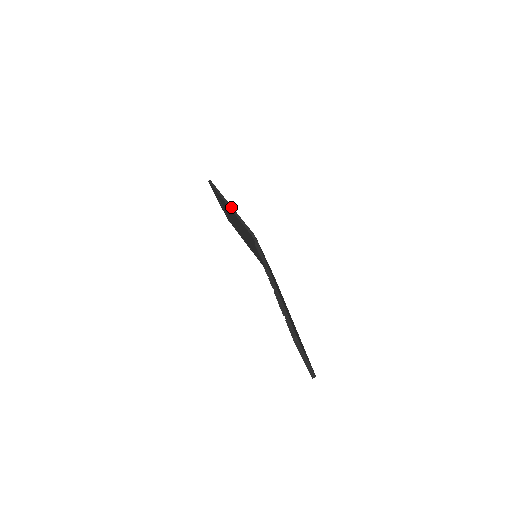
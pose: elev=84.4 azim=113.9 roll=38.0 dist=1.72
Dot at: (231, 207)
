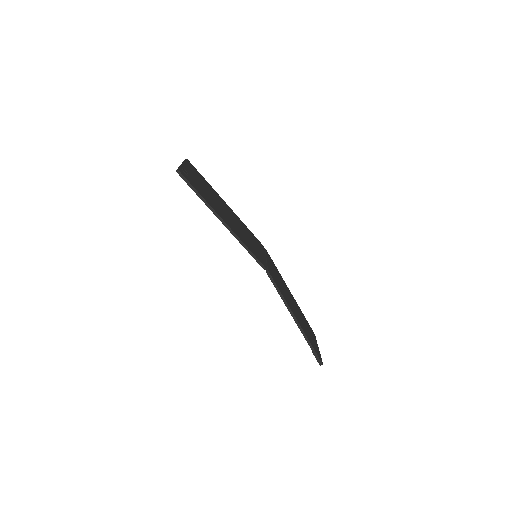
Dot at: (228, 227)
